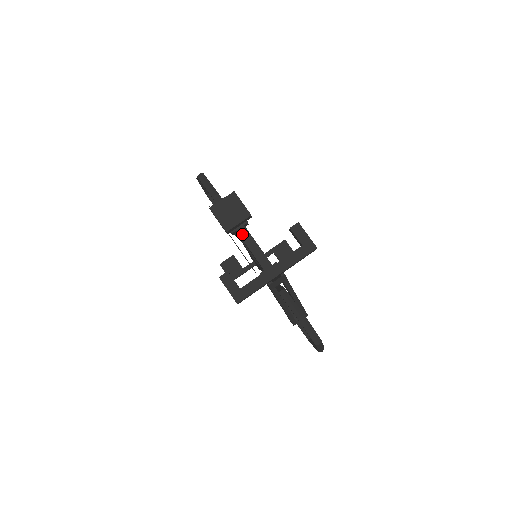
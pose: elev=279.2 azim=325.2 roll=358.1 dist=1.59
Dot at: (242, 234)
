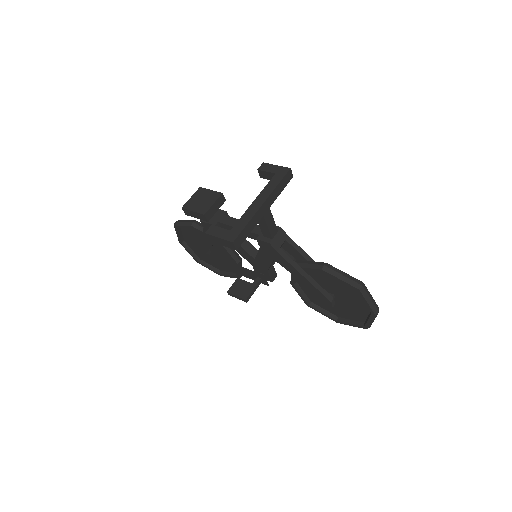
Dot at: (224, 221)
